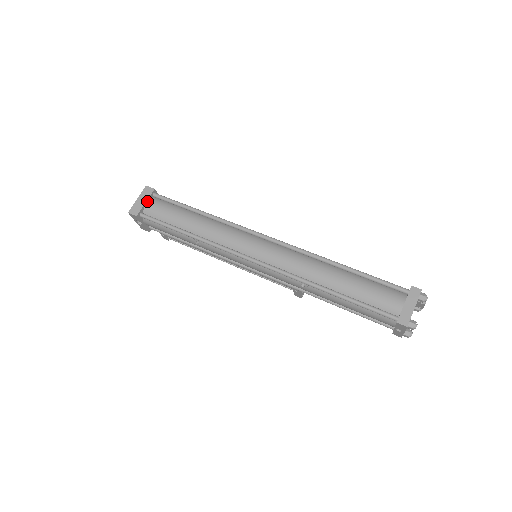
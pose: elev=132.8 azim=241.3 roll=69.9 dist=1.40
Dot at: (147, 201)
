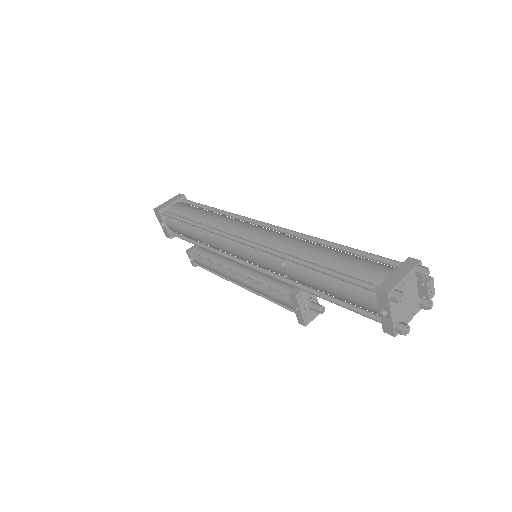
Dot at: (174, 203)
